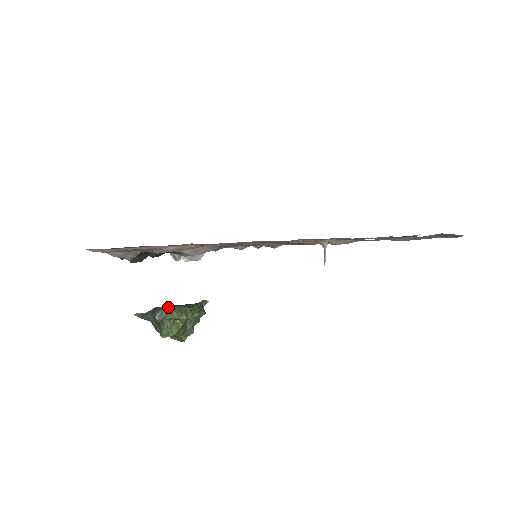
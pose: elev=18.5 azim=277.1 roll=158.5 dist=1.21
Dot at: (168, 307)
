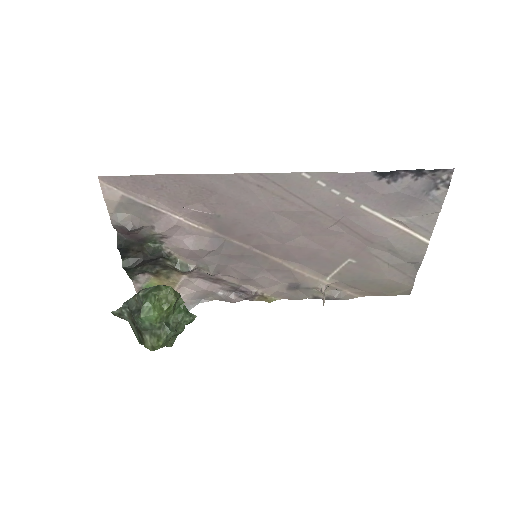
Dot at: (156, 286)
